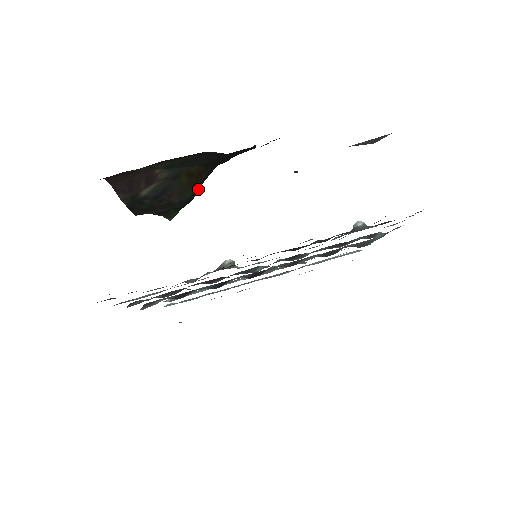
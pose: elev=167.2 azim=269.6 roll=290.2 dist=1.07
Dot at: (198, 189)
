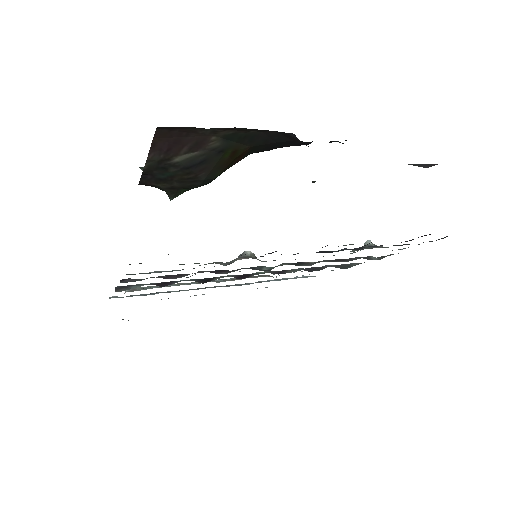
Dot at: occluded
